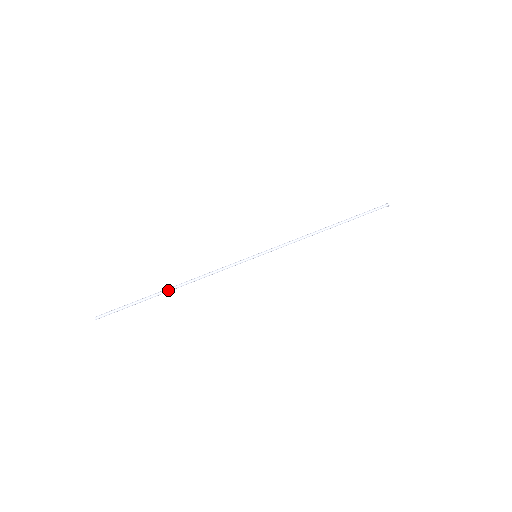
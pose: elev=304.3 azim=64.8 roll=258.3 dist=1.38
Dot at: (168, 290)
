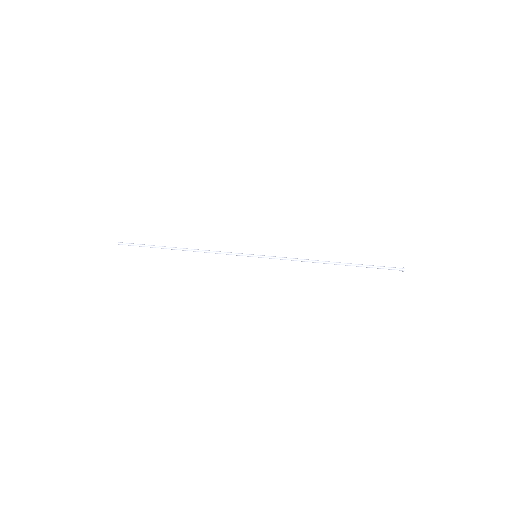
Dot at: (176, 248)
